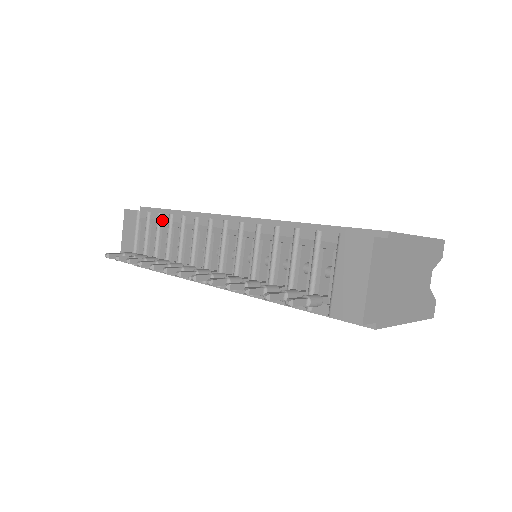
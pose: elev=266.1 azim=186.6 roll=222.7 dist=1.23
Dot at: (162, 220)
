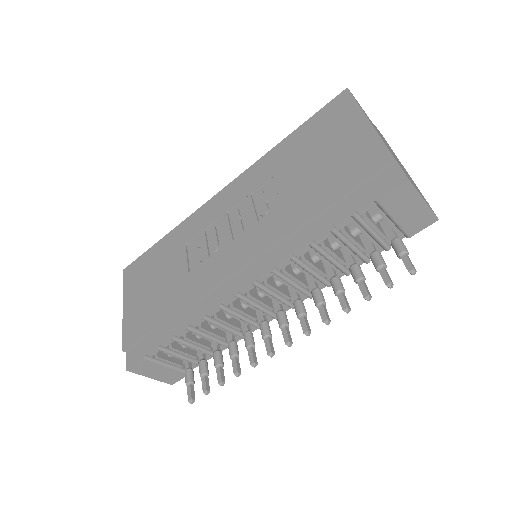
Dot at: (179, 337)
